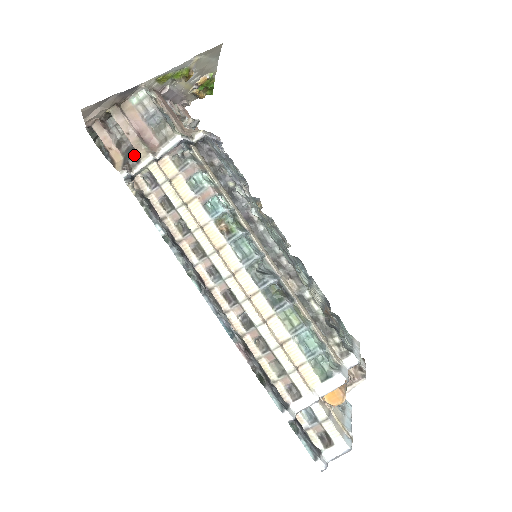
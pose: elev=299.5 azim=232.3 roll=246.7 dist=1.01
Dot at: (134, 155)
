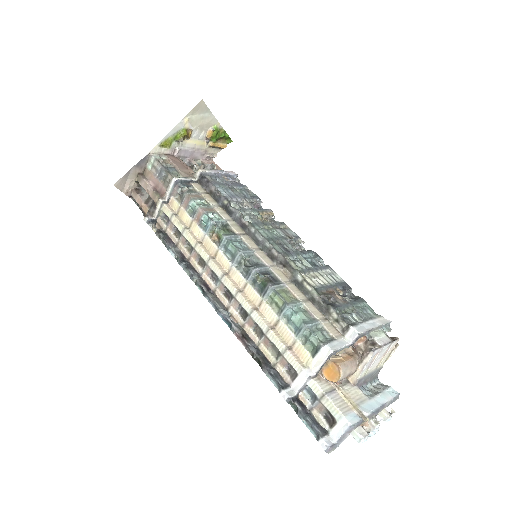
Dot at: (153, 204)
